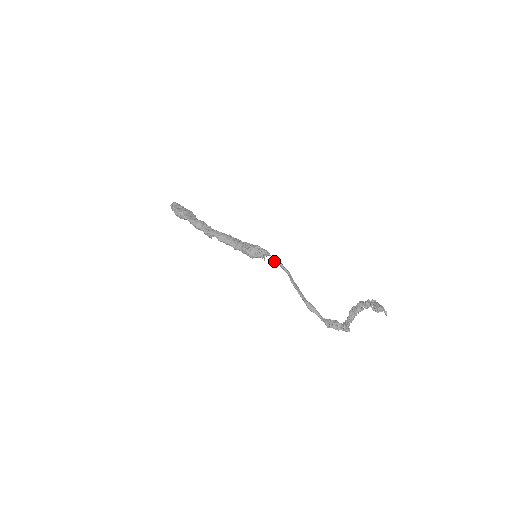
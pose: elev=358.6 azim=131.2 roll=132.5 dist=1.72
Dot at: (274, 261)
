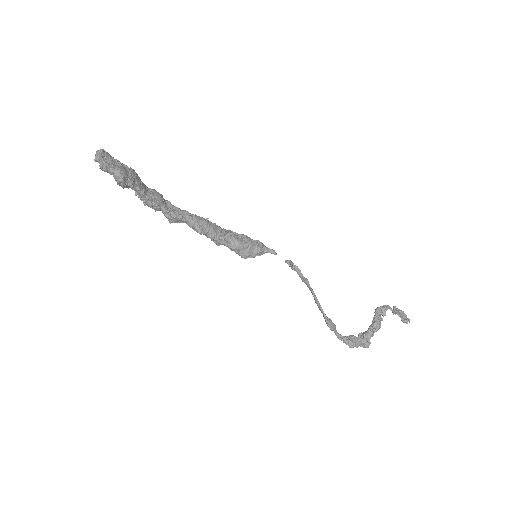
Dot at: (292, 266)
